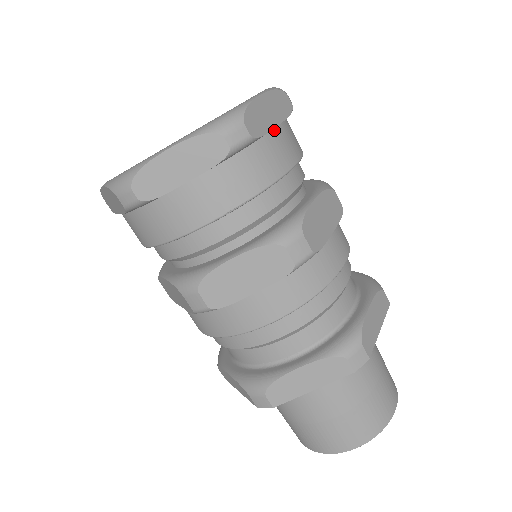
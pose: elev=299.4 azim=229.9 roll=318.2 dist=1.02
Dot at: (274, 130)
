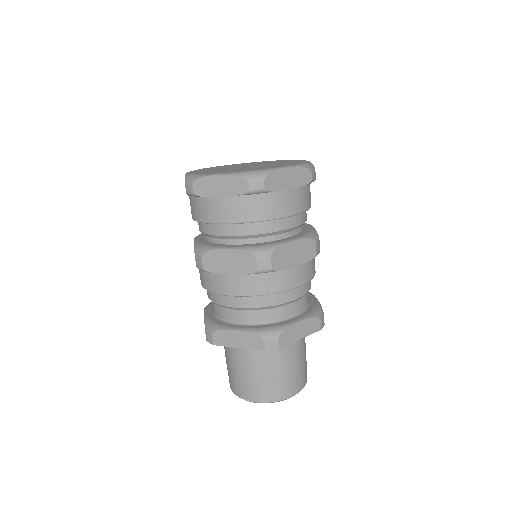
Dot at: (287, 190)
